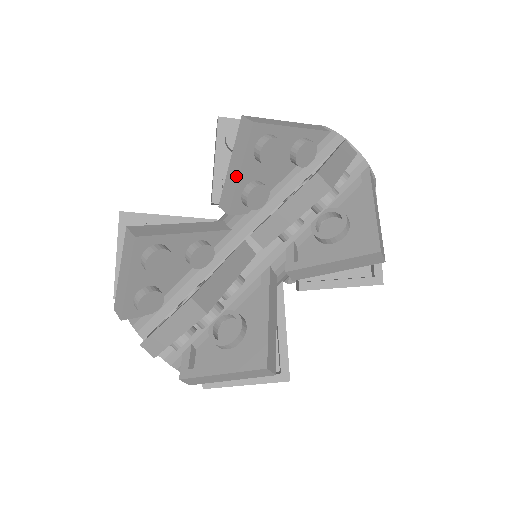
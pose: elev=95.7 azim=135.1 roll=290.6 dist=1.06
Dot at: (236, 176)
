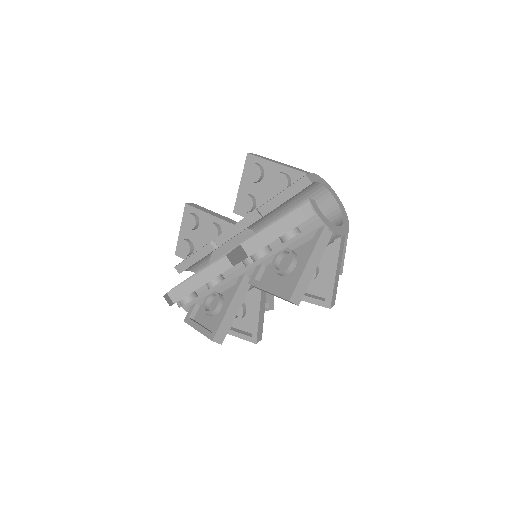
Dot at: occluded
